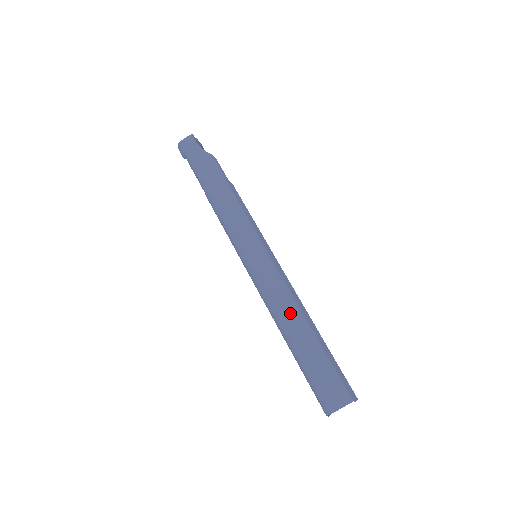
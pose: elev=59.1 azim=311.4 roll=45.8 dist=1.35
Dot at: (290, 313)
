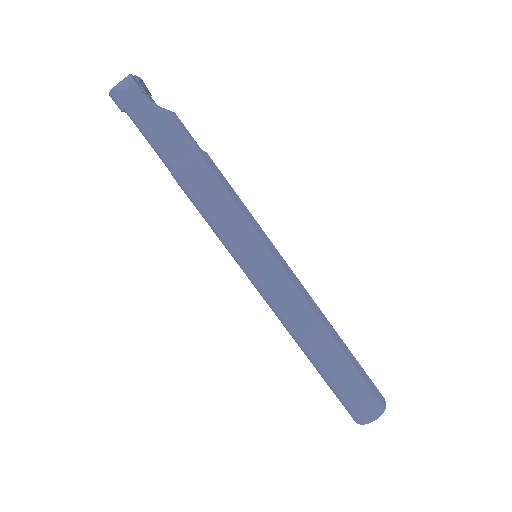
Dot at: (312, 331)
